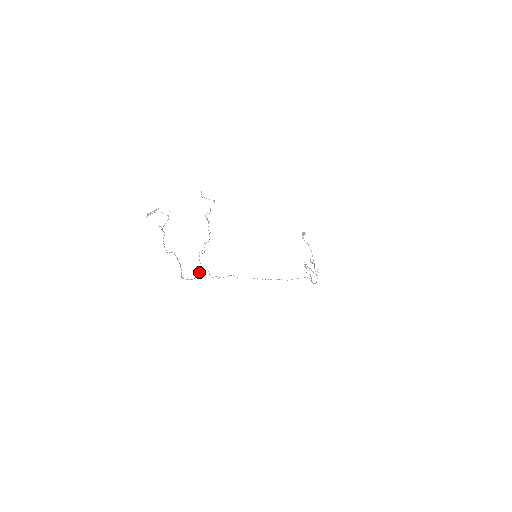
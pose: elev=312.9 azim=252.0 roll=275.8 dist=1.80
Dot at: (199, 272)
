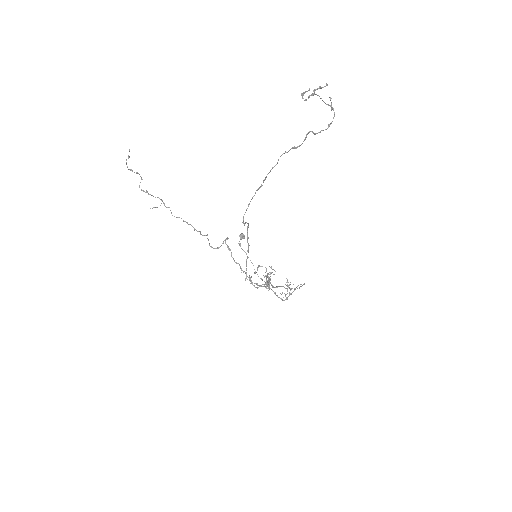
Dot at: (266, 271)
